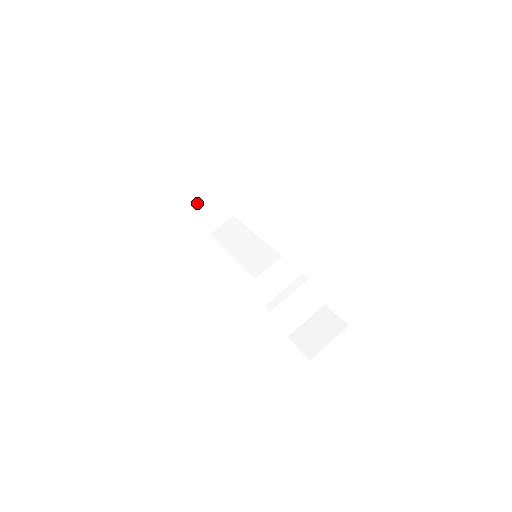
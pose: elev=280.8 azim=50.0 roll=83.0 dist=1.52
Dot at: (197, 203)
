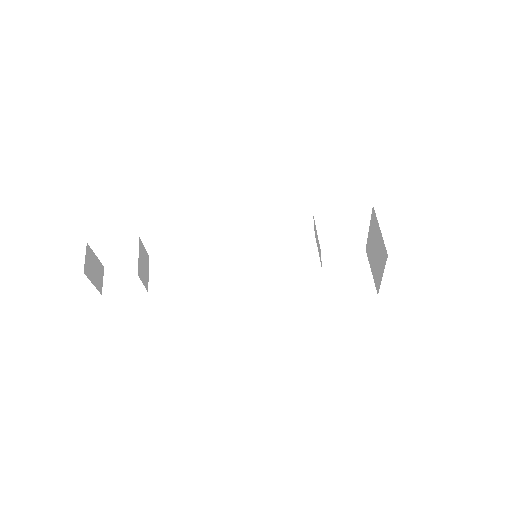
Dot at: (90, 274)
